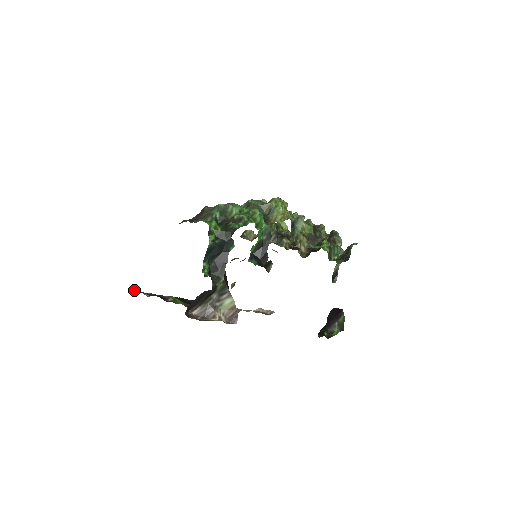
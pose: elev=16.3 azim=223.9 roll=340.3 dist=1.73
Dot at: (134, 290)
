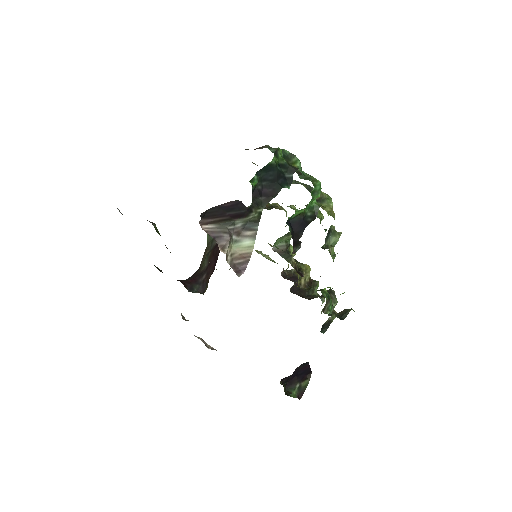
Dot at: occluded
